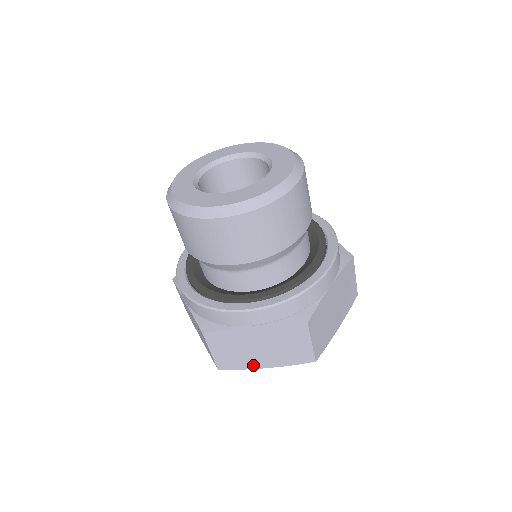
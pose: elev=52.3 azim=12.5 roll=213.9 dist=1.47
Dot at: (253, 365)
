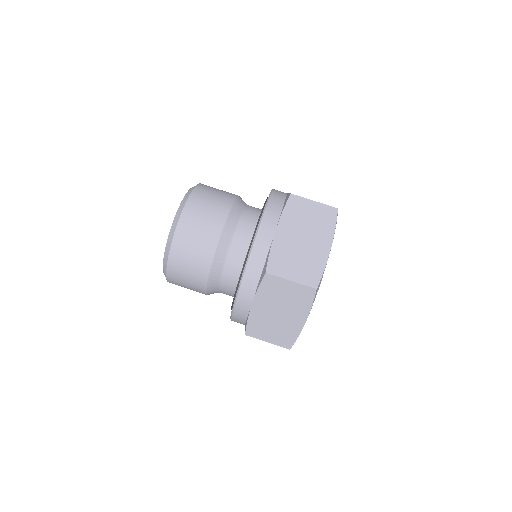
Dot at: (323, 257)
